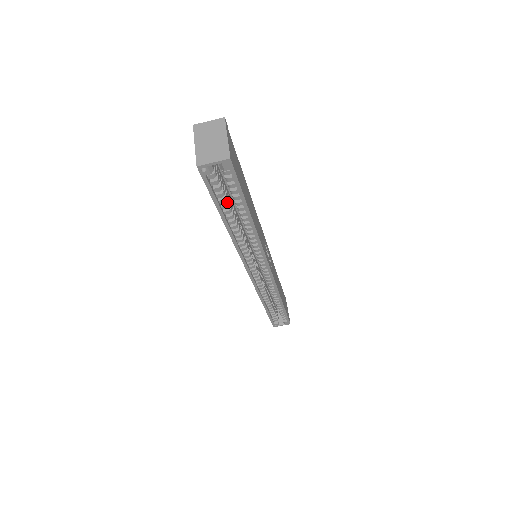
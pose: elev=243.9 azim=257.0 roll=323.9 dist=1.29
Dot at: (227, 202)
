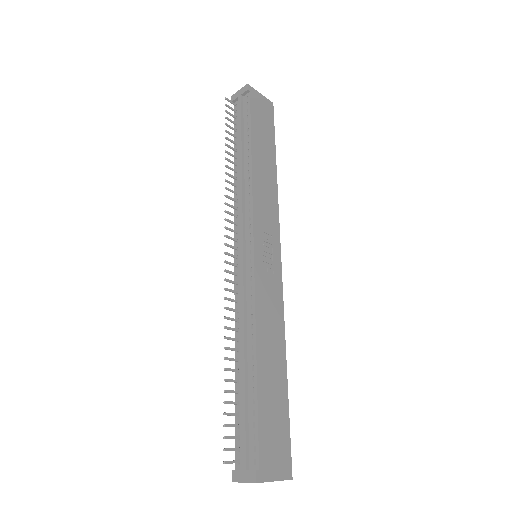
Dot at: occluded
